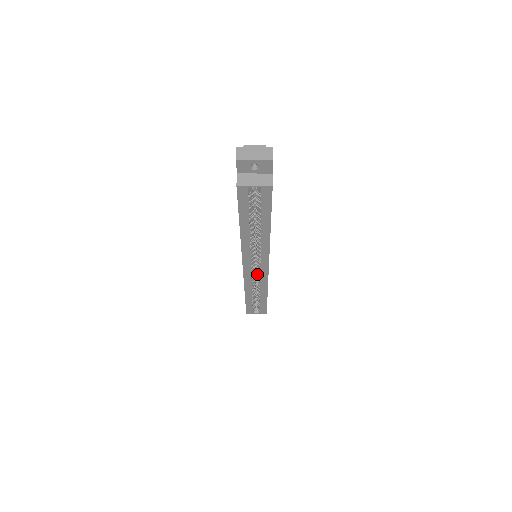
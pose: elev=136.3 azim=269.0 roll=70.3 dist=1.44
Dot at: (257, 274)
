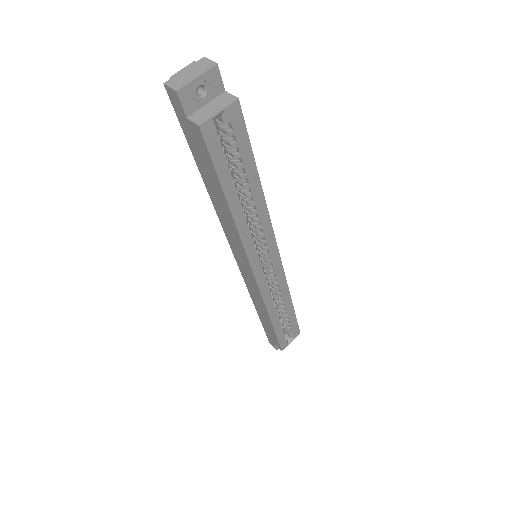
Dot at: (270, 279)
